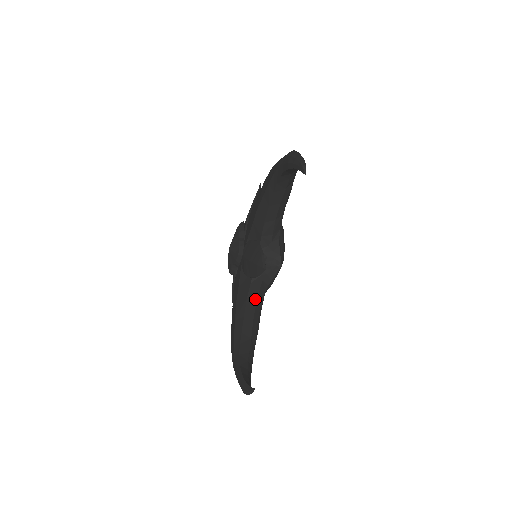
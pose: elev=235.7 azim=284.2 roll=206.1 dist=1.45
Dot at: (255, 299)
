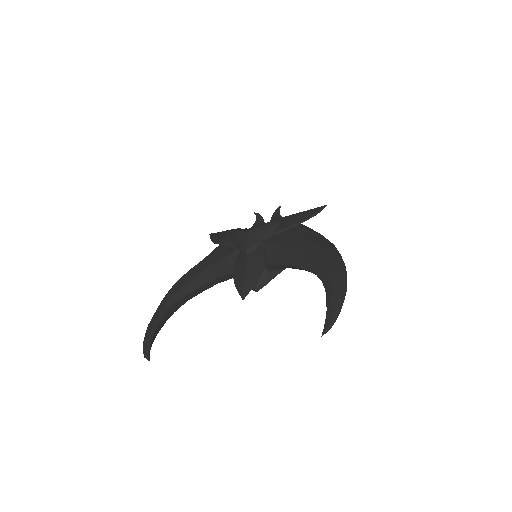
Dot at: (221, 281)
